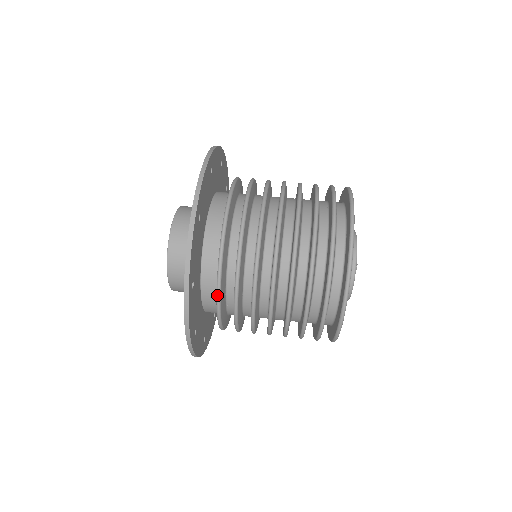
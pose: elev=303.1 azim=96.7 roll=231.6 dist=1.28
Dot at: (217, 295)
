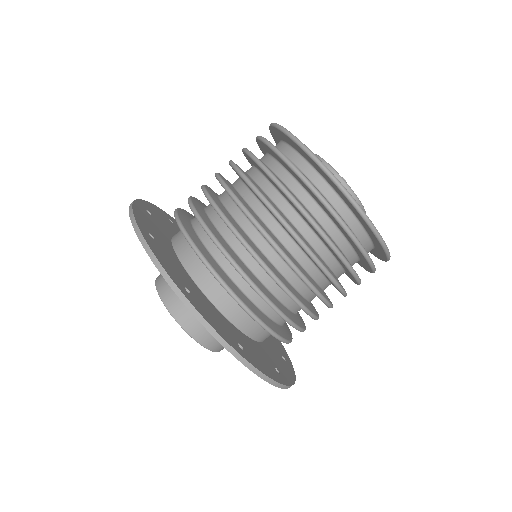
Dot at: occluded
